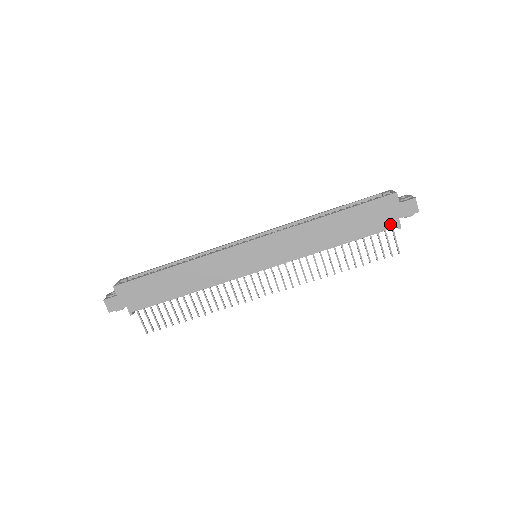
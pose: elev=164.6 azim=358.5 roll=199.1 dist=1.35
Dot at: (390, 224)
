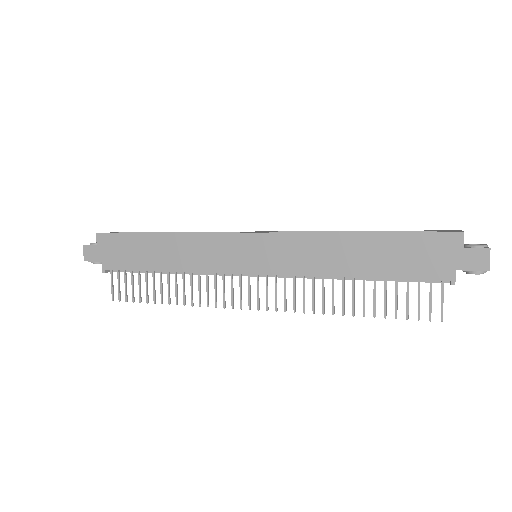
Dot at: (440, 273)
